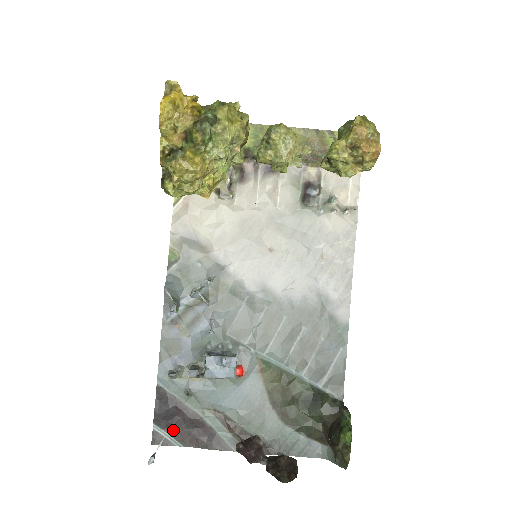
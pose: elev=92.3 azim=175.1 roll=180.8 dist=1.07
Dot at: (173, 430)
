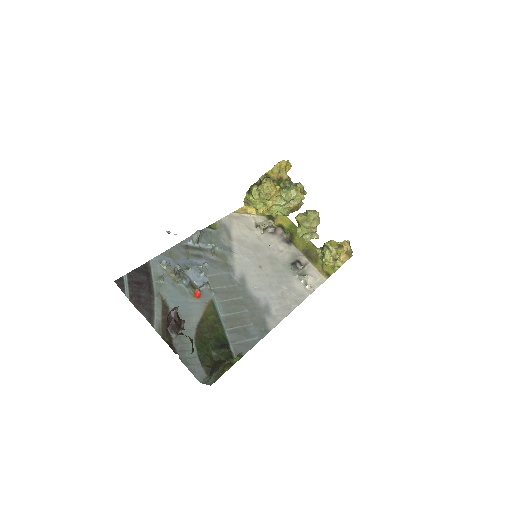
Dot at: (133, 287)
